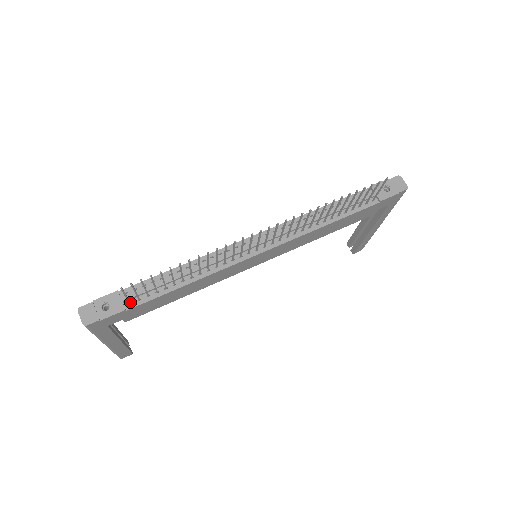
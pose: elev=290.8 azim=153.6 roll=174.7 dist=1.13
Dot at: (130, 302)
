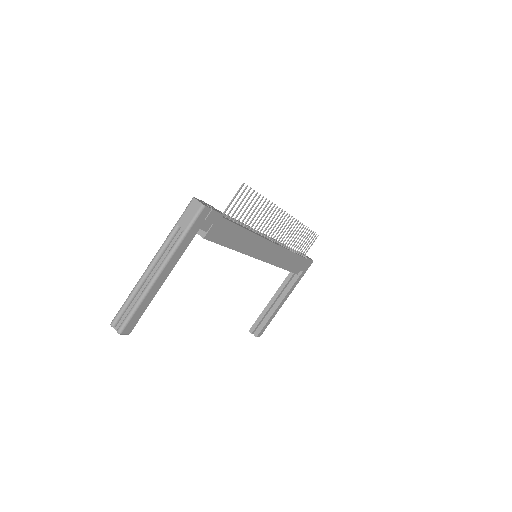
Dot at: occluded
